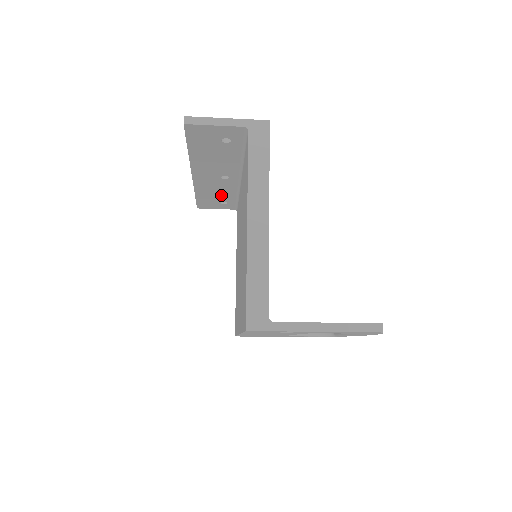
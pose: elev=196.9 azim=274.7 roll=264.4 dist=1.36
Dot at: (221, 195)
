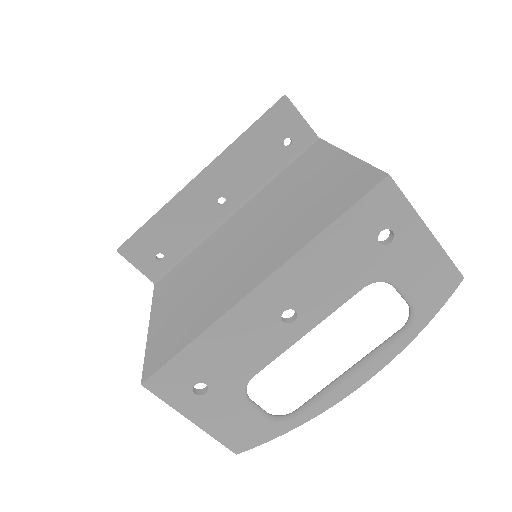
Dot at: (177, 236)
